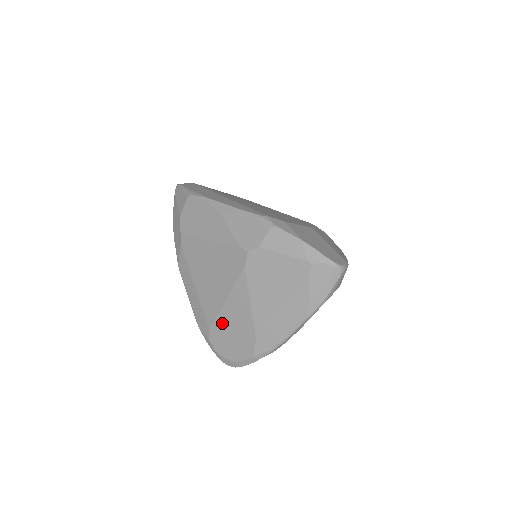
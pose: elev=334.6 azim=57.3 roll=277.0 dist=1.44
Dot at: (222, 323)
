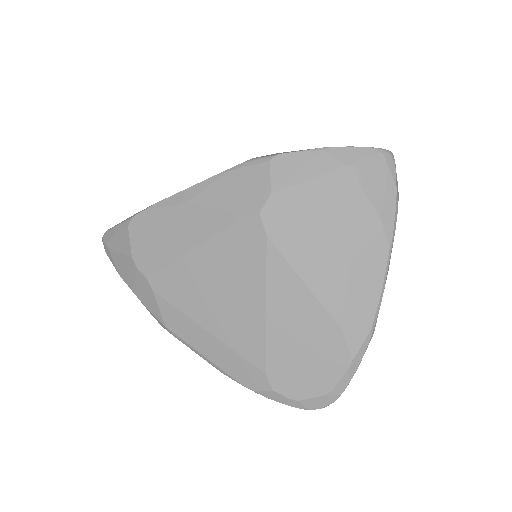
Dot at: (279, 348)
